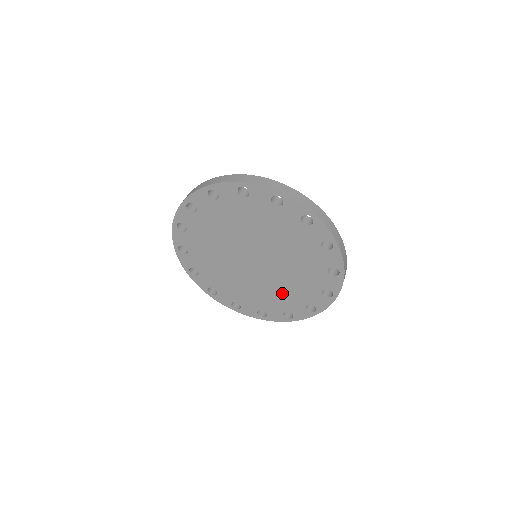
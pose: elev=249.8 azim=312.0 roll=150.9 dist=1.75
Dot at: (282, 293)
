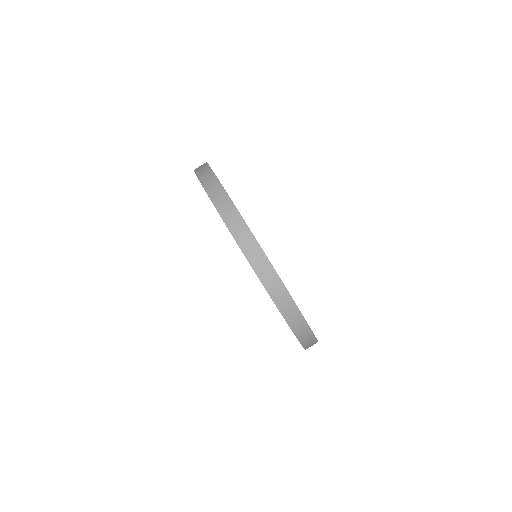
Dot at: occluded
